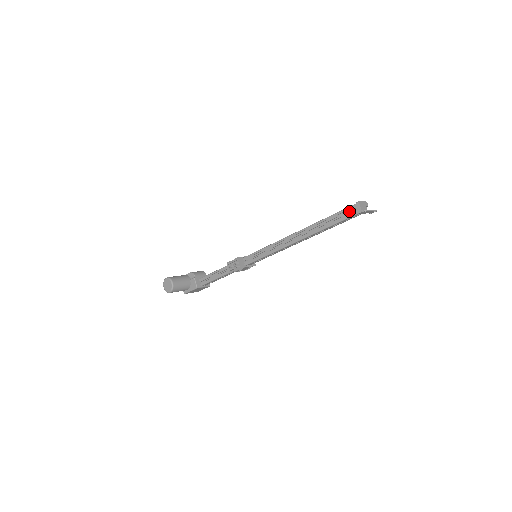
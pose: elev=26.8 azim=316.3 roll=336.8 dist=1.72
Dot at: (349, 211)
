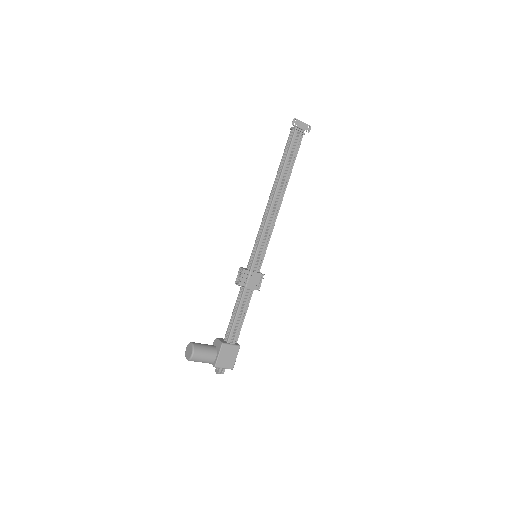
Dot at: (290, 139)
